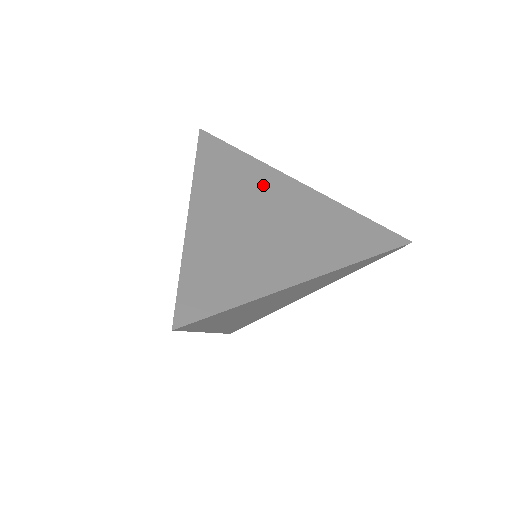
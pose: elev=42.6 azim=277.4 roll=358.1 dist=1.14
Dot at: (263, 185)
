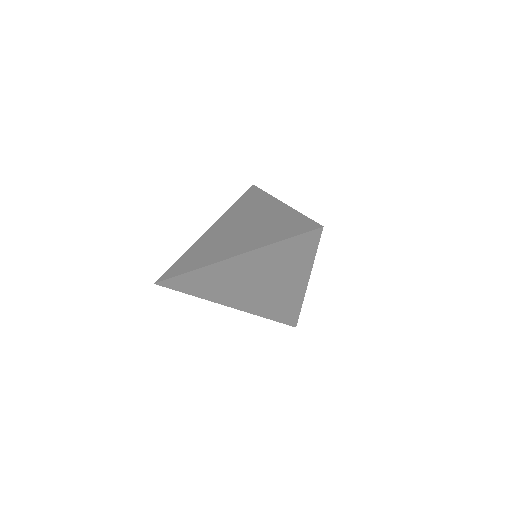
Dot at: (257, 209)
